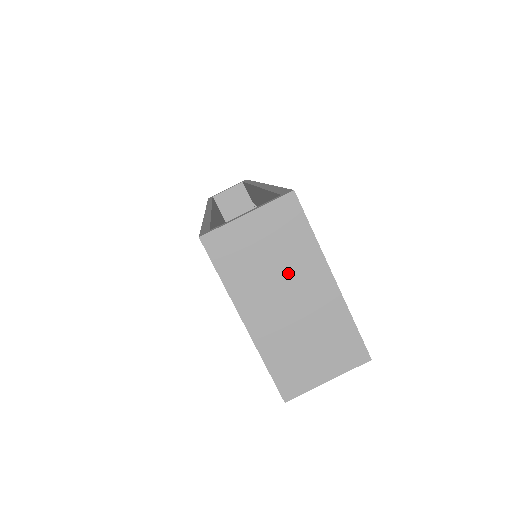
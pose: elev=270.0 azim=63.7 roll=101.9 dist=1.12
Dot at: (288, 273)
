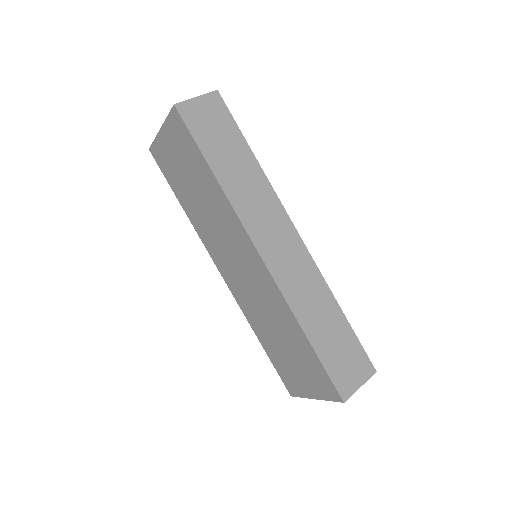
Dot at: occluded
